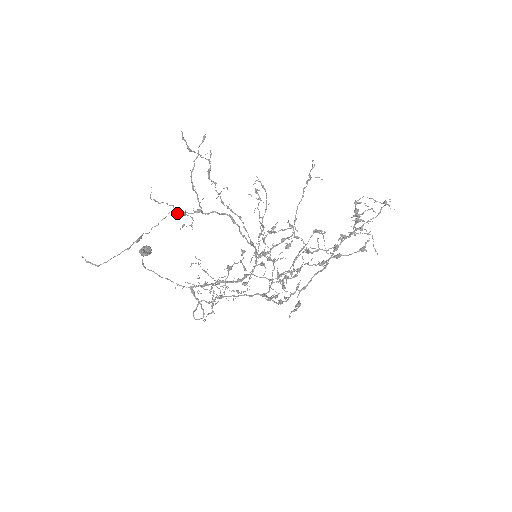
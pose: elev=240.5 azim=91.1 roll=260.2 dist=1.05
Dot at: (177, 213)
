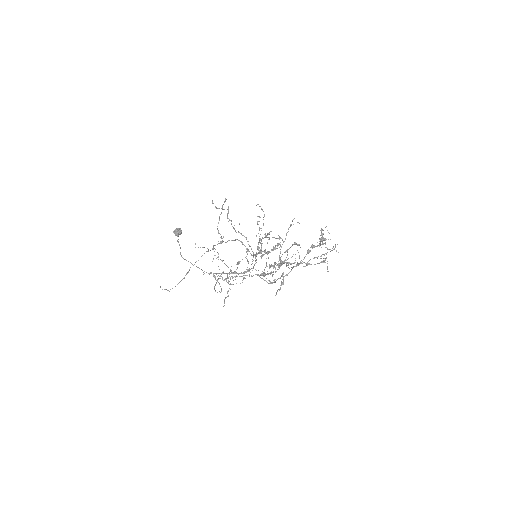
Dot at: occluded
